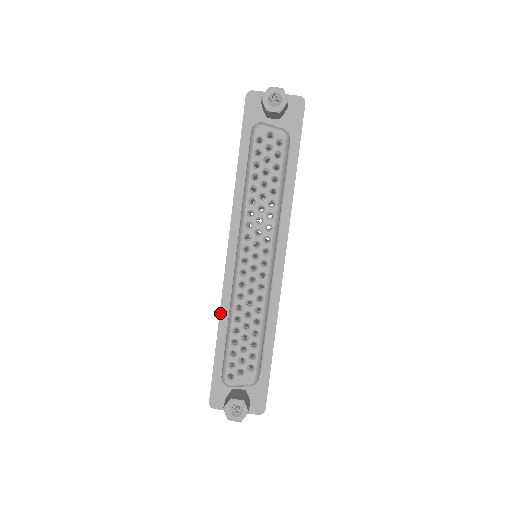
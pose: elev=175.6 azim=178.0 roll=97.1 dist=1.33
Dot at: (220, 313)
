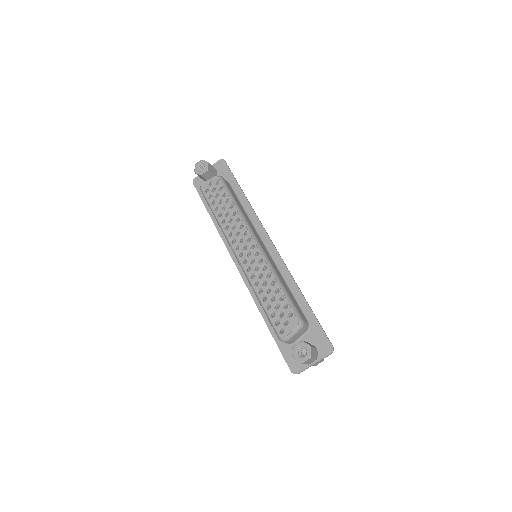
Dot at: (256, 305)
